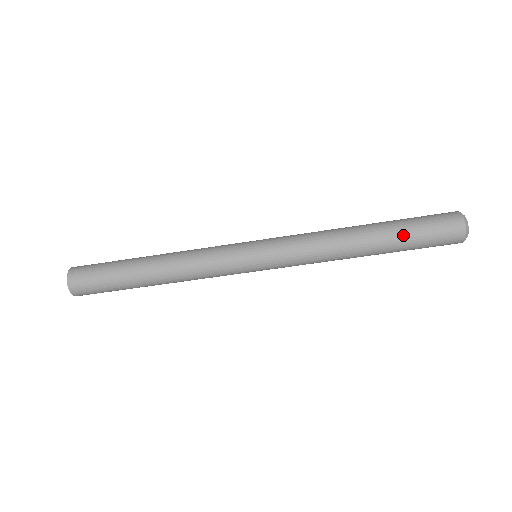
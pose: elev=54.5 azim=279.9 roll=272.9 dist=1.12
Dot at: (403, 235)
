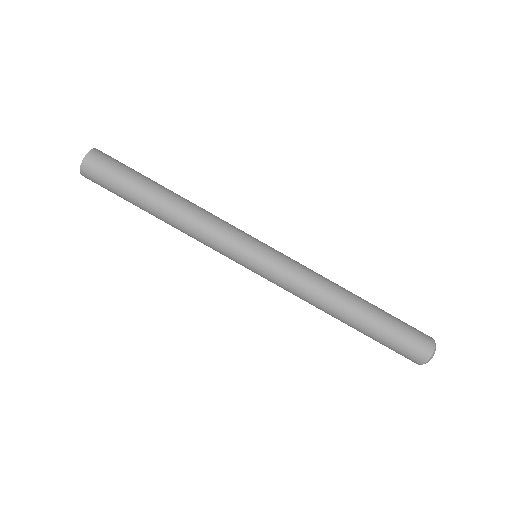
Dot at: (383, 323)
